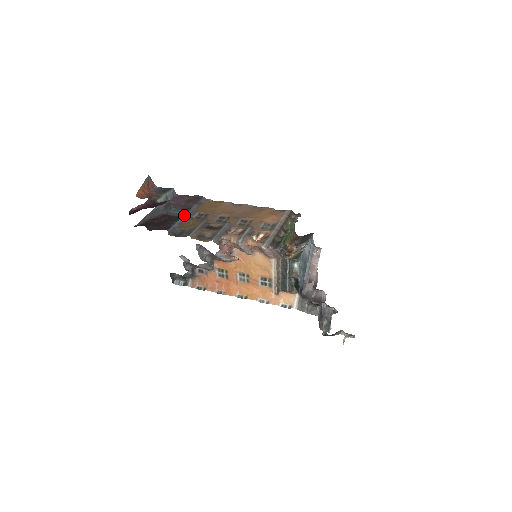
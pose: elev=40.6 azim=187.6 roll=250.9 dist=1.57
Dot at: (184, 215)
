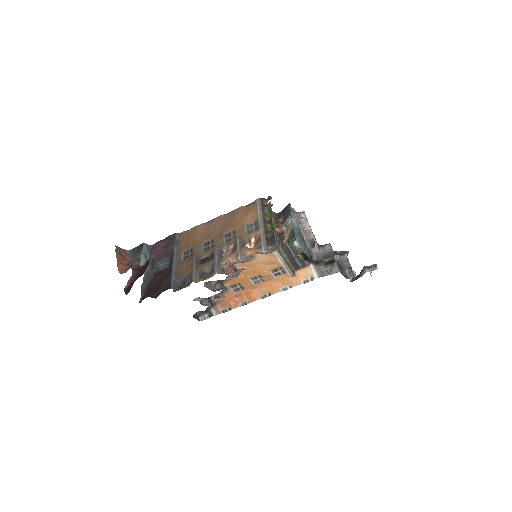
Dot at: (173, 263)
